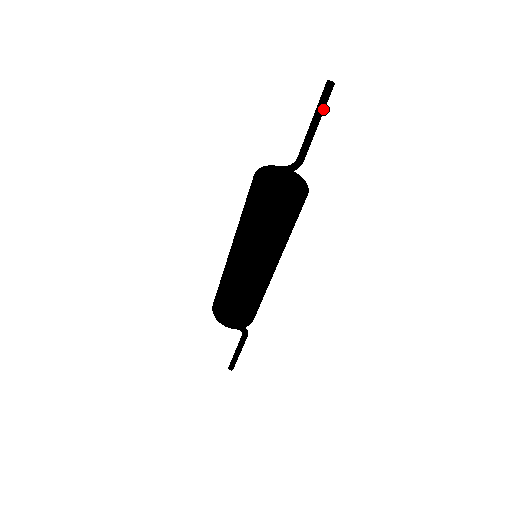
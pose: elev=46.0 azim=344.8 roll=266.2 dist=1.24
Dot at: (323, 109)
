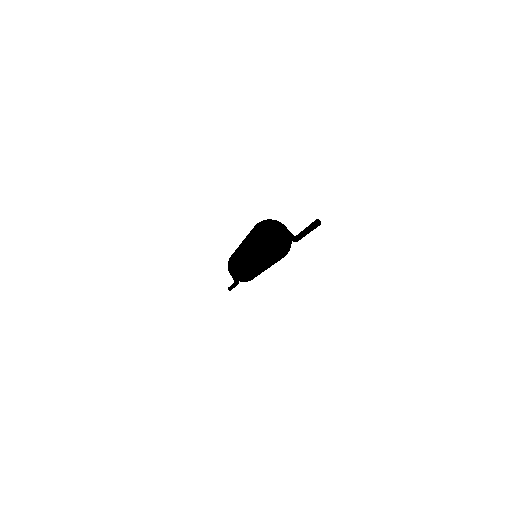
Dot at: (310, 230)
